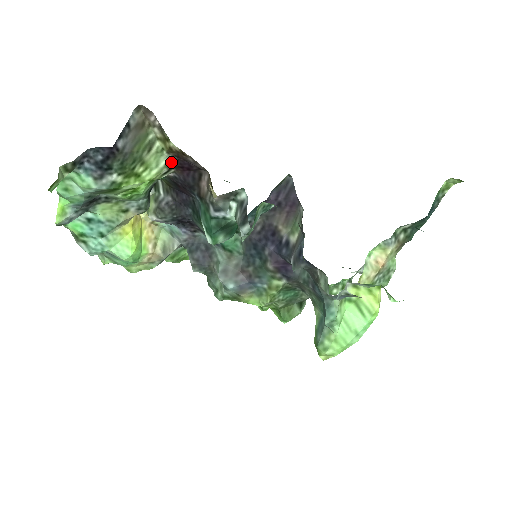
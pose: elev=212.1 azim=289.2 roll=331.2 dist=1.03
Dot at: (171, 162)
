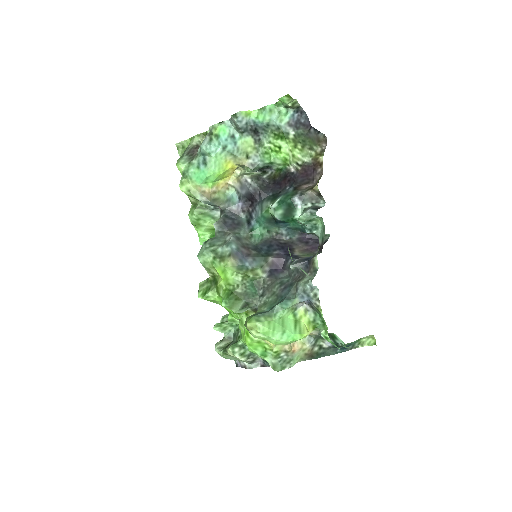
Dot at: (307, 164)
